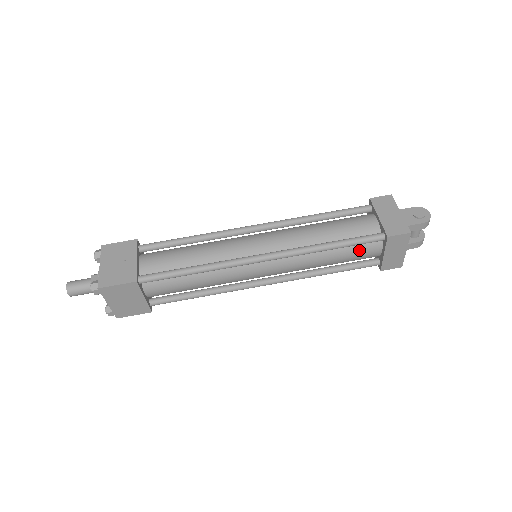
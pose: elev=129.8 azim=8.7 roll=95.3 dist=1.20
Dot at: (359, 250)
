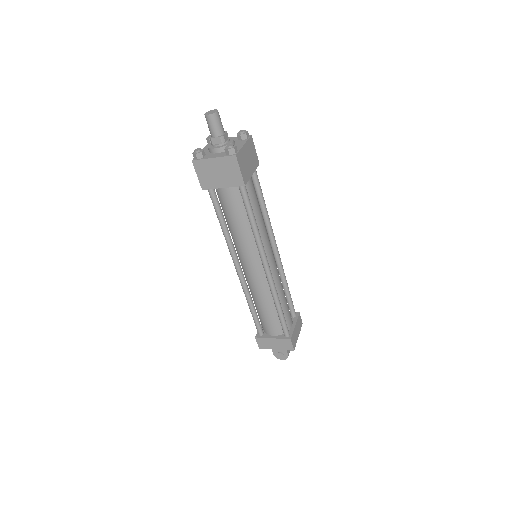
Dot at: occluded
